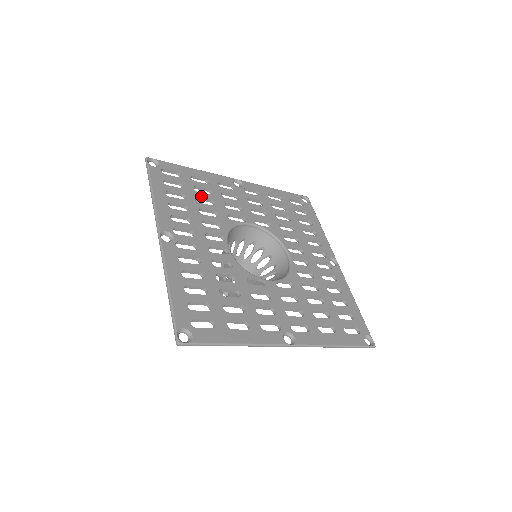
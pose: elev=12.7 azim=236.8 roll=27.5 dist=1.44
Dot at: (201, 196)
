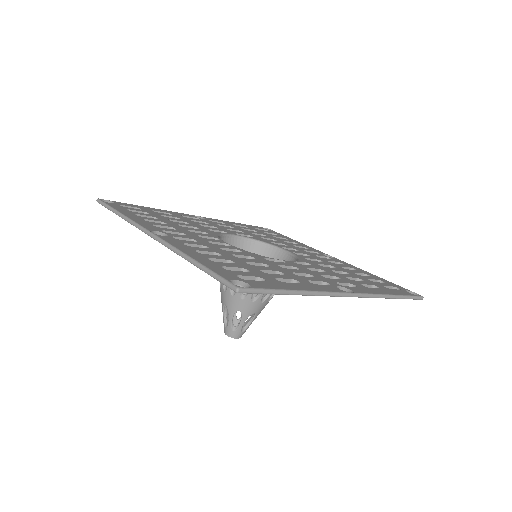
Dot at: (172, 219)
